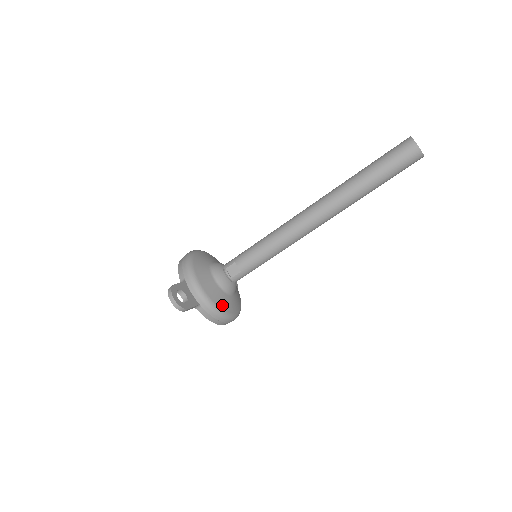
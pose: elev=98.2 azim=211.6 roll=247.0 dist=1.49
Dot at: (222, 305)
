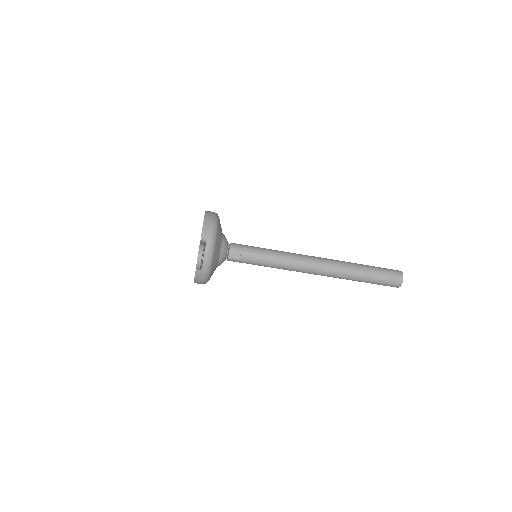
Dot at: (211, 274)
